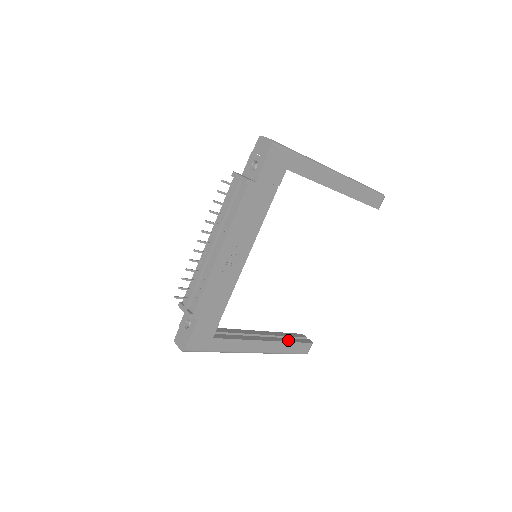
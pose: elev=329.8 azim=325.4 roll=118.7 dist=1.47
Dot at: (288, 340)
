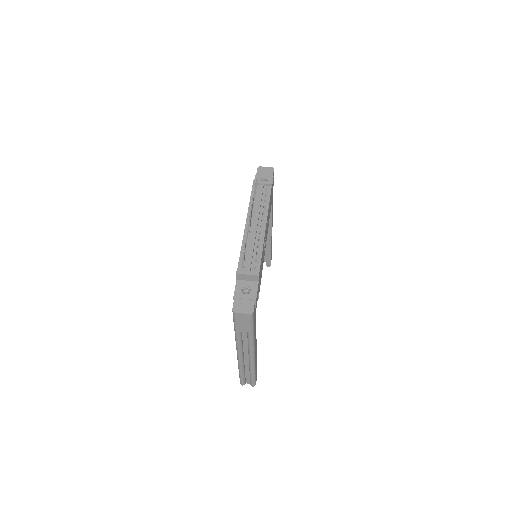
Dot at: occluded
